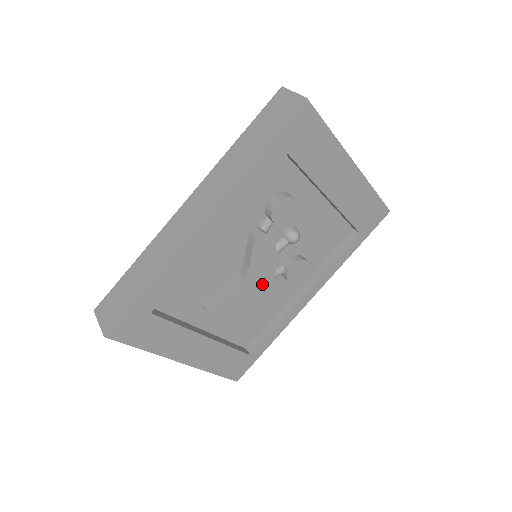
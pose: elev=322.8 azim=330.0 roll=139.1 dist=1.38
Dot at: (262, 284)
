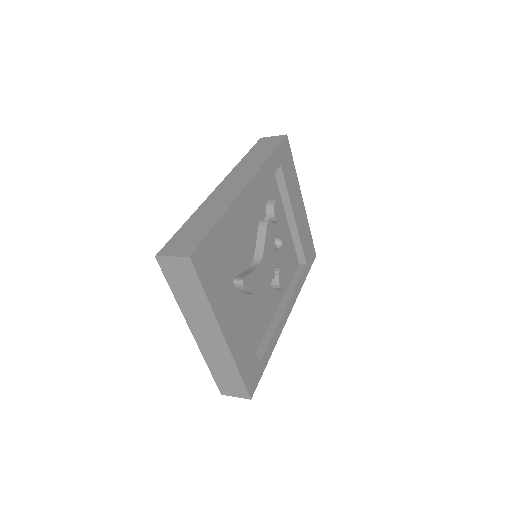
Dot at: (268, 274)
